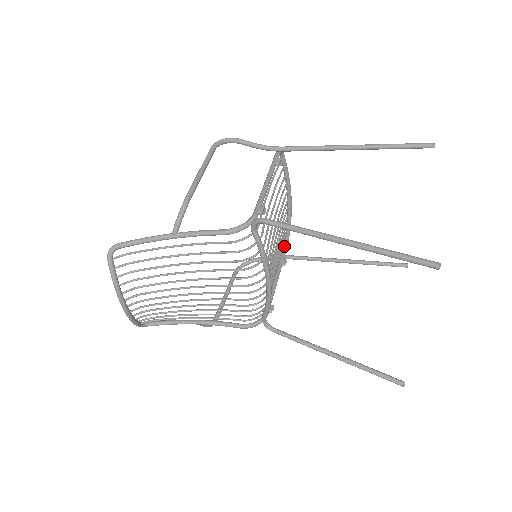
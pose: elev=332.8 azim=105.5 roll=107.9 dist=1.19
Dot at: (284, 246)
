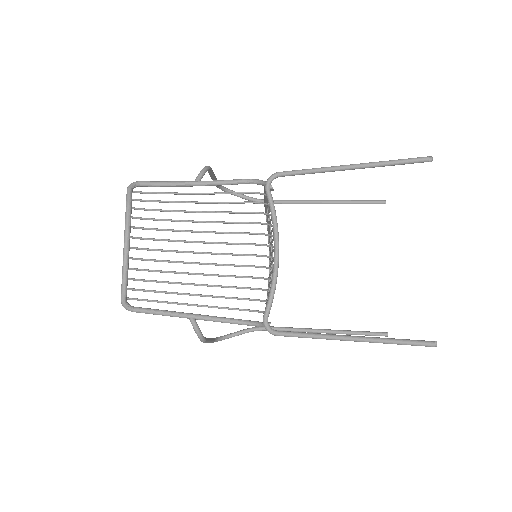
Dot at: occluded
